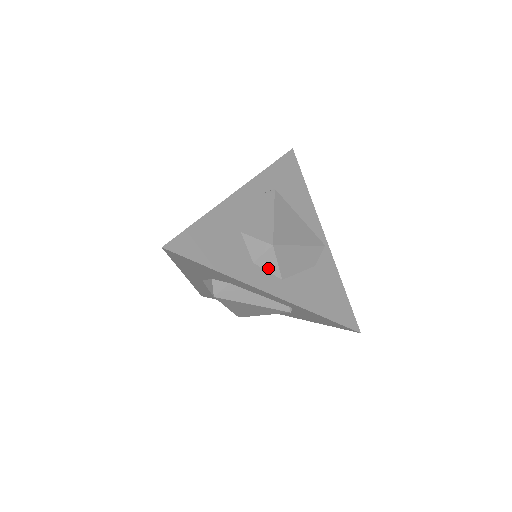
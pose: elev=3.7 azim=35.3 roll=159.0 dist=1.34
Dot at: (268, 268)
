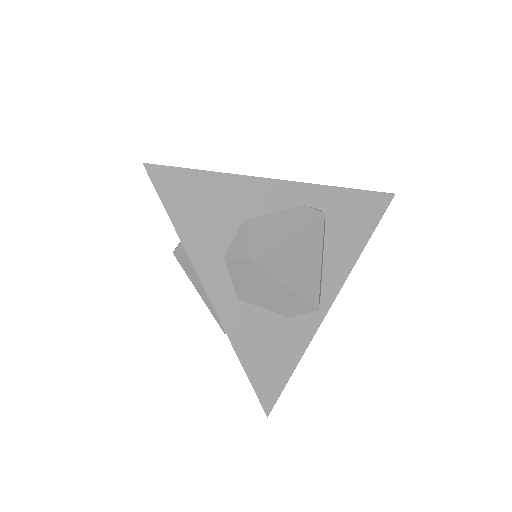
Dot at: (233, 276)
